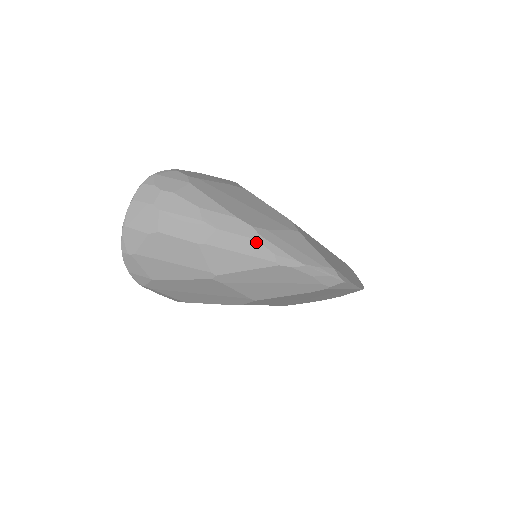
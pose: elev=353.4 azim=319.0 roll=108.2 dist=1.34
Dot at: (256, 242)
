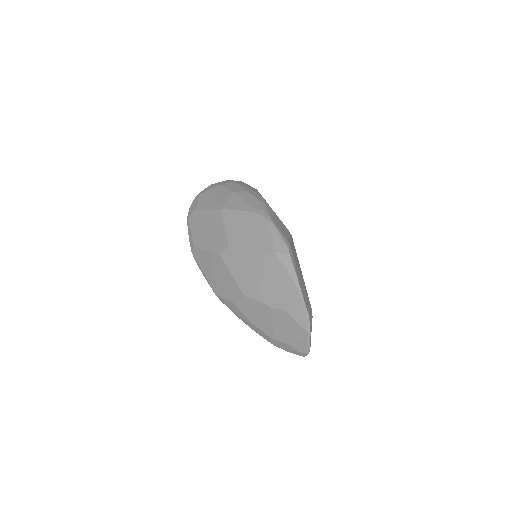
Dot at: (259, 201)
